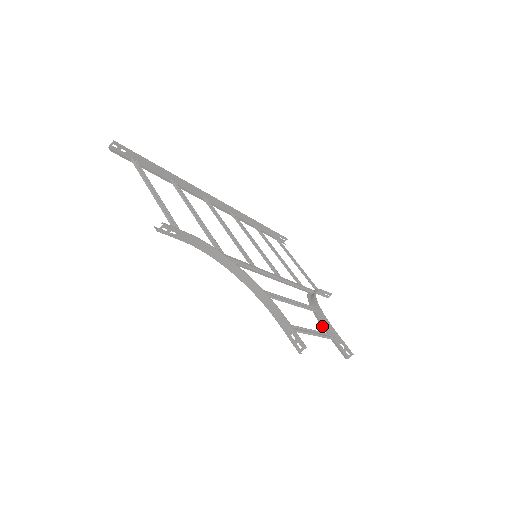
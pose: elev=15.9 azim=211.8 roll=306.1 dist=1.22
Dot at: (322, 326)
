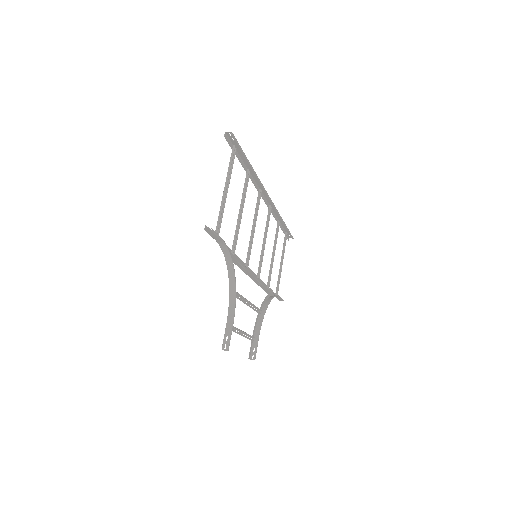
Dot at: (254, 328)
